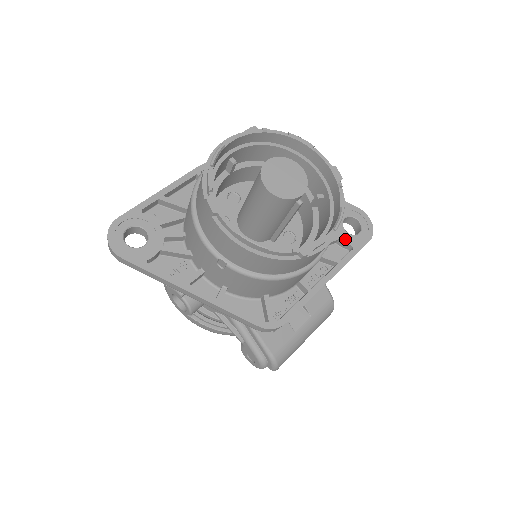
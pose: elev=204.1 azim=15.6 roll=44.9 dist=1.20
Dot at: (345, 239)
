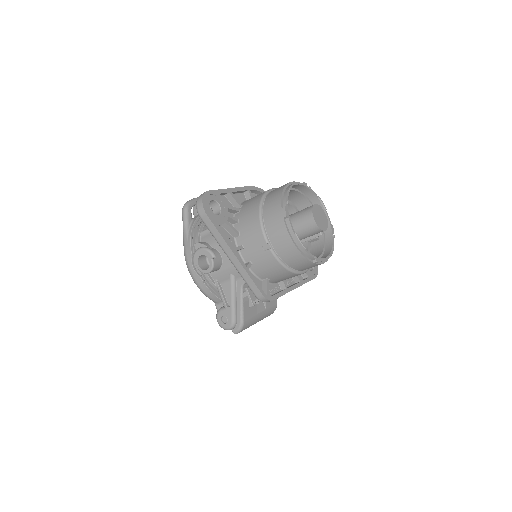
Dot at: occluded
